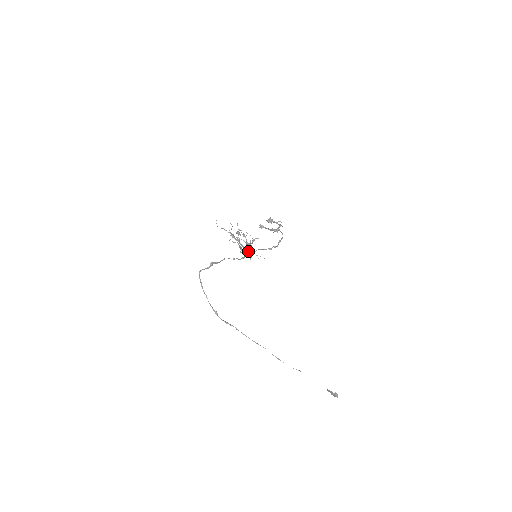
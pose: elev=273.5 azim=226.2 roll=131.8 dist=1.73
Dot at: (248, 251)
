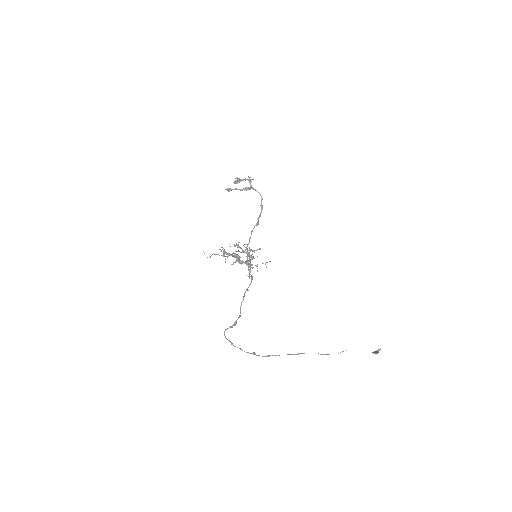
Dot at: (252, 265)
